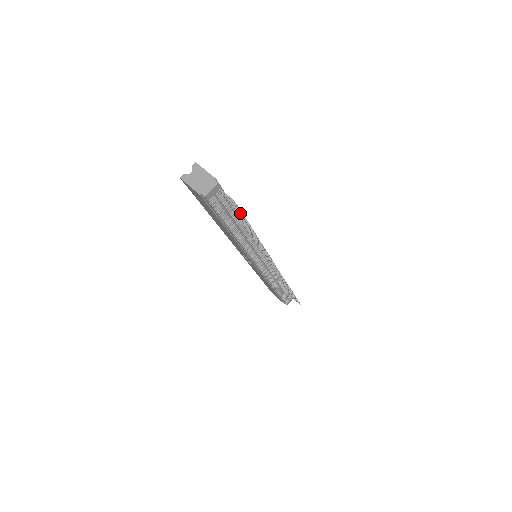
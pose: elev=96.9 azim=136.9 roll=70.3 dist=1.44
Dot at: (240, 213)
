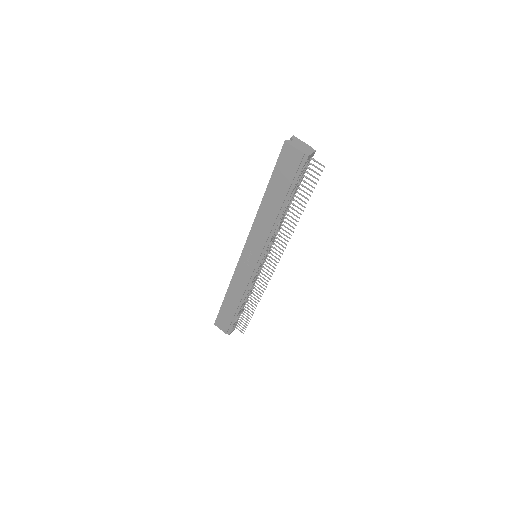
Dot at: (314, 183)
